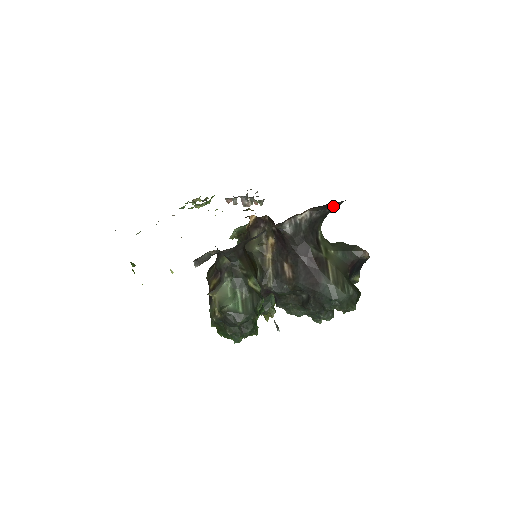
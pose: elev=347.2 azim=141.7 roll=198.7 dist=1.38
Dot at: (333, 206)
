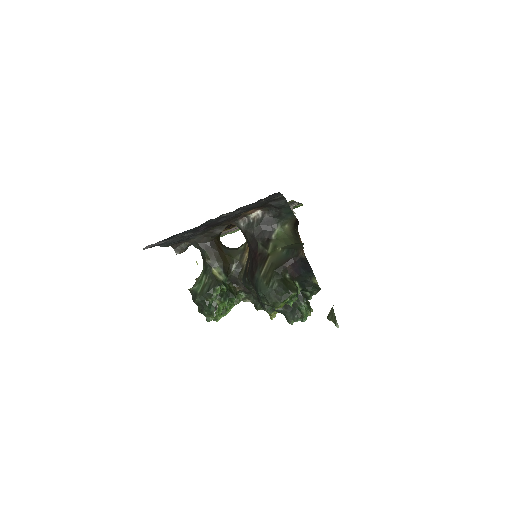
Dot at: (277, 205)
